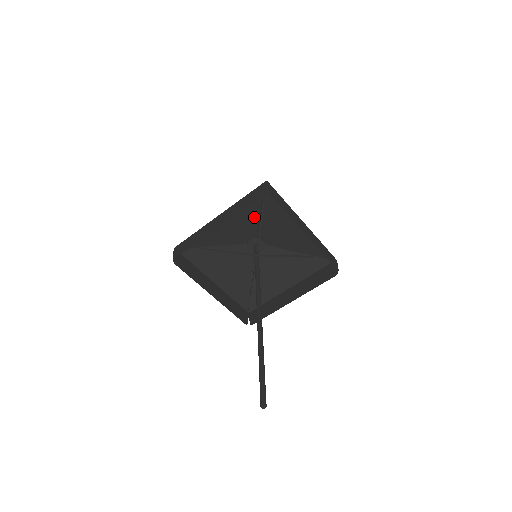
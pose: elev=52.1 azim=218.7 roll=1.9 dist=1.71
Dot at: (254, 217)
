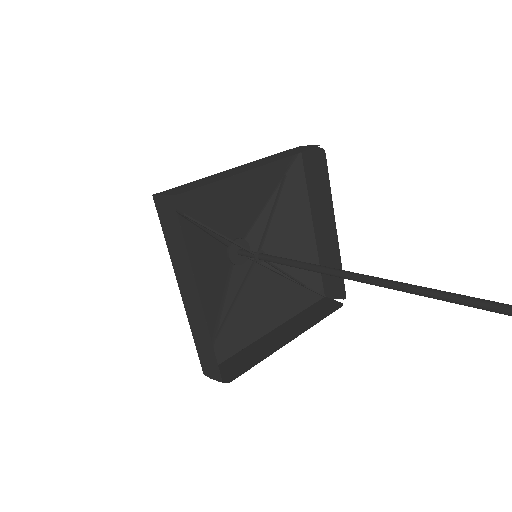
Dot at: (258, 201)
